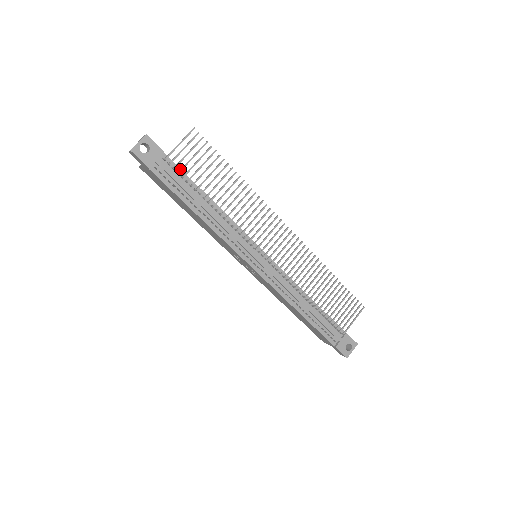
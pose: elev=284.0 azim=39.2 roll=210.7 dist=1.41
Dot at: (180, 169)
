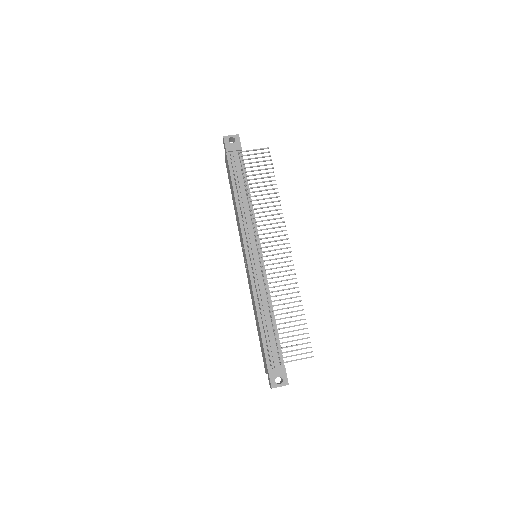
Dot at: (244, 163)
